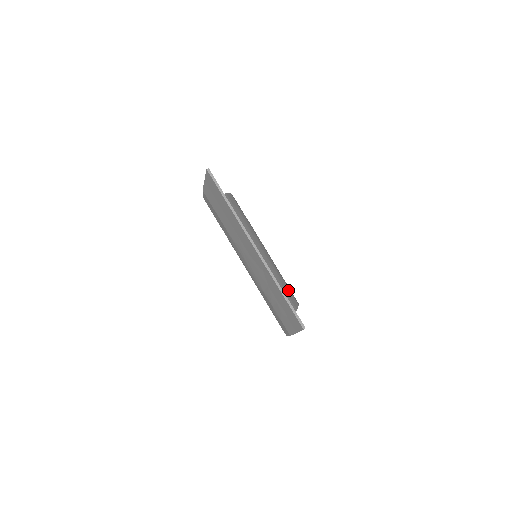
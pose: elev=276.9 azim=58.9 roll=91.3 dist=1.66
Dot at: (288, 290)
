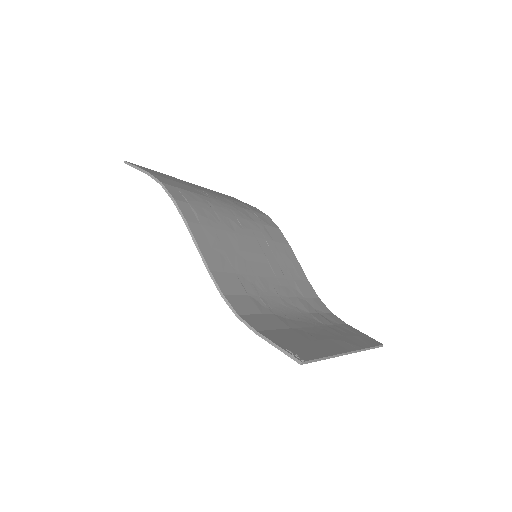
Dot at: (271, 231)
